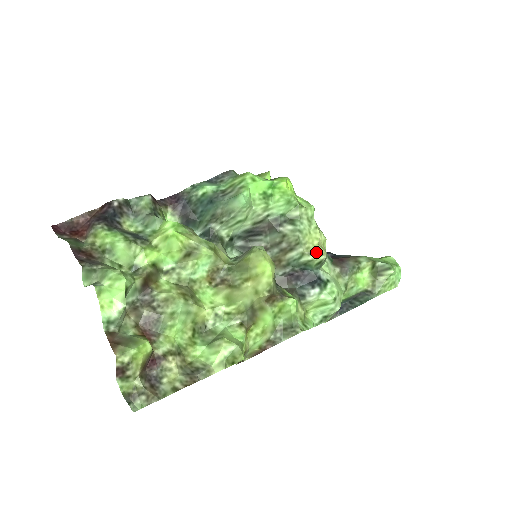
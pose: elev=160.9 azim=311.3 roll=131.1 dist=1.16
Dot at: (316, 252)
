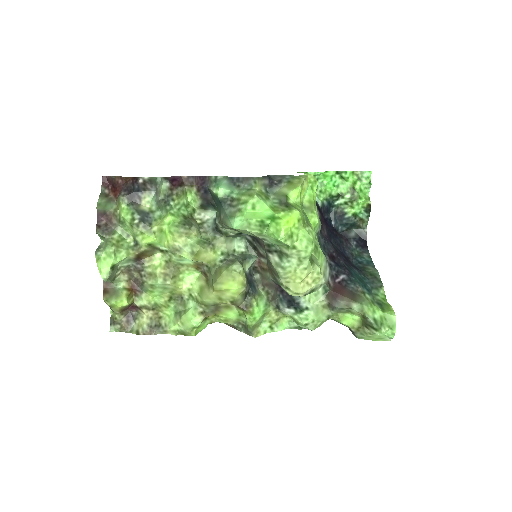
Dot at: (292, 290)
